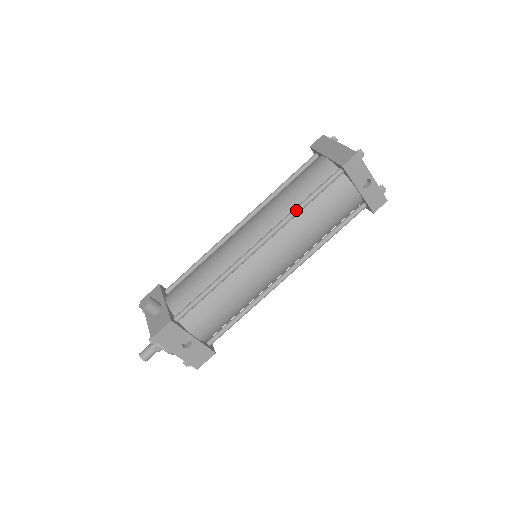
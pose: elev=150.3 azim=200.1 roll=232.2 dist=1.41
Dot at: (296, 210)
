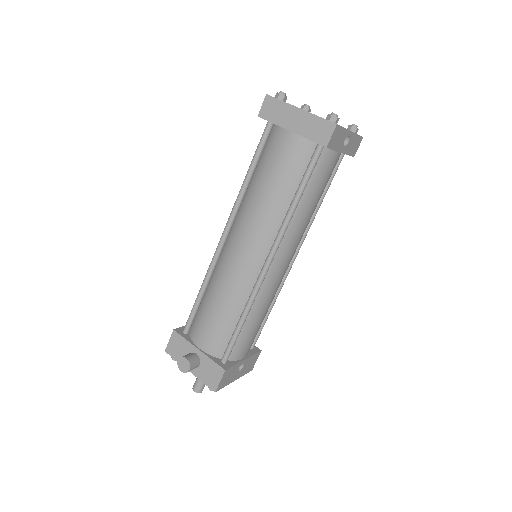
Dot at: (292, 211)
